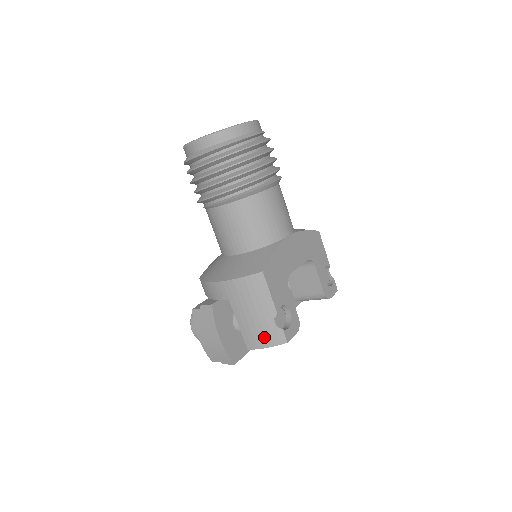
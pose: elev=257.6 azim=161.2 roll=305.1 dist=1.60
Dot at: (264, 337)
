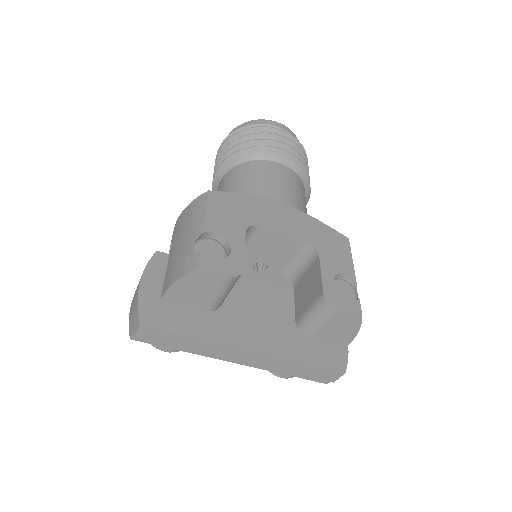
Dot at: (178, 267)
